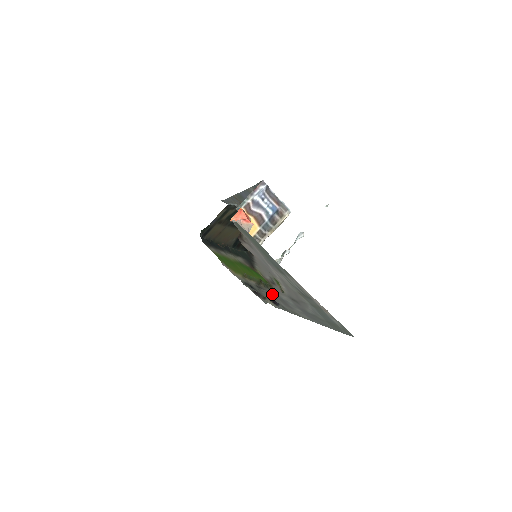
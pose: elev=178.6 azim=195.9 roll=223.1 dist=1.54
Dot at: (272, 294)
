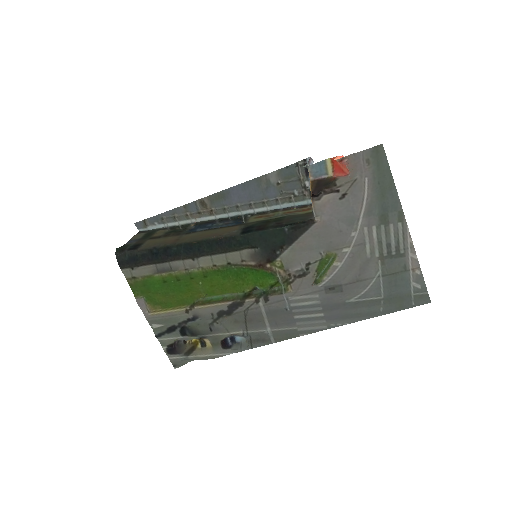
Dot at: (258, 312)
